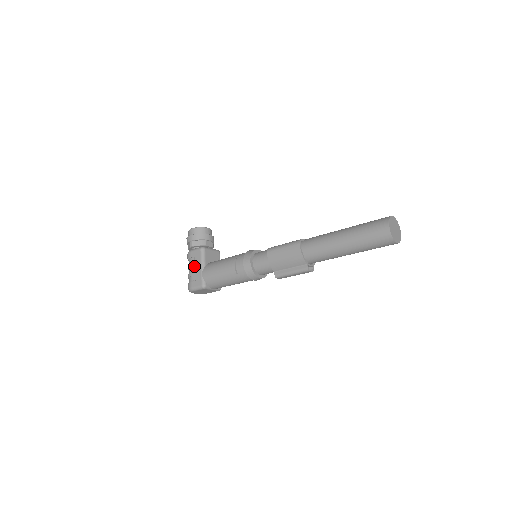
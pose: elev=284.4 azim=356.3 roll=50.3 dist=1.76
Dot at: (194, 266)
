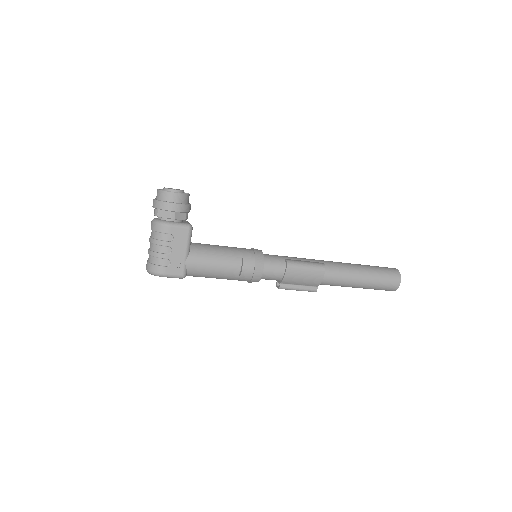
Dot at: (174, 248)
